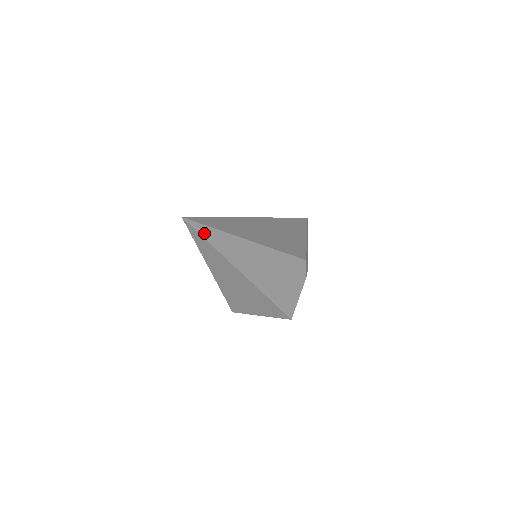
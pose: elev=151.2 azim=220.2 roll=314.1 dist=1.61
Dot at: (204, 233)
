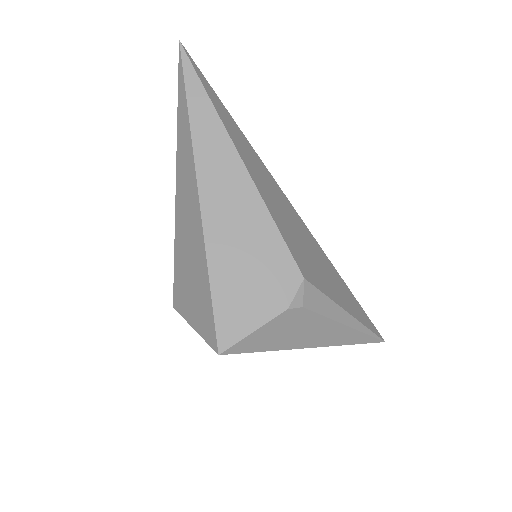
Dot at: (190, 82)
